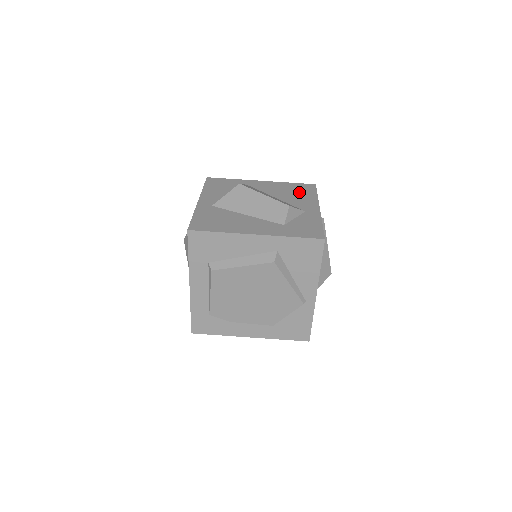
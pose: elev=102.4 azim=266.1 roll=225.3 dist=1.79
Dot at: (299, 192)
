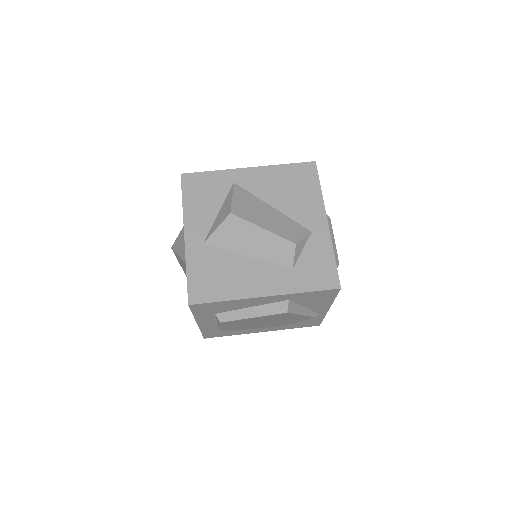
Dot at: (298, 187)
